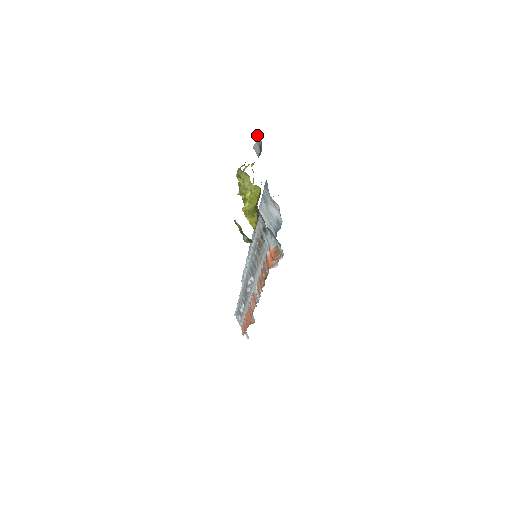
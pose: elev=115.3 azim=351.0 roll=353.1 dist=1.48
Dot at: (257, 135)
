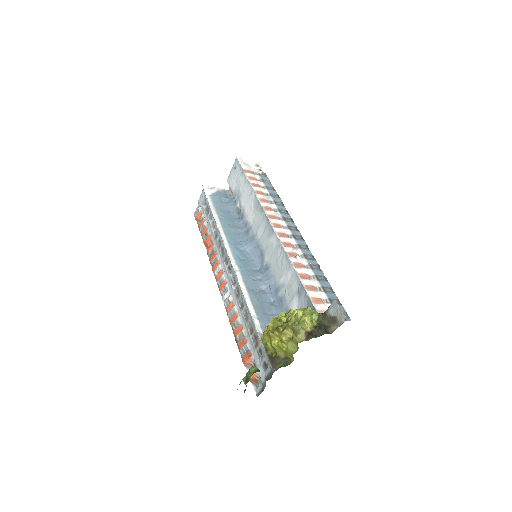
Dot at: (344, 316)
